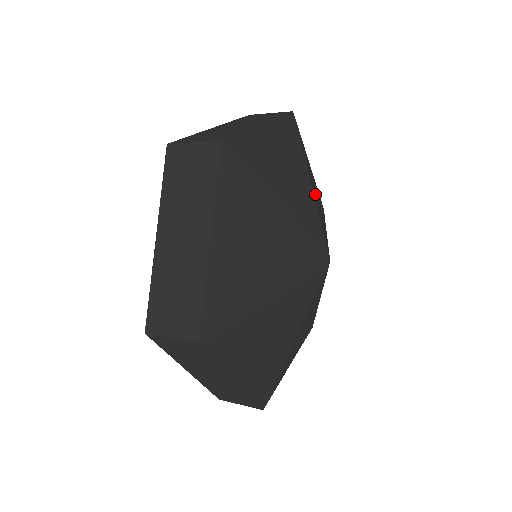
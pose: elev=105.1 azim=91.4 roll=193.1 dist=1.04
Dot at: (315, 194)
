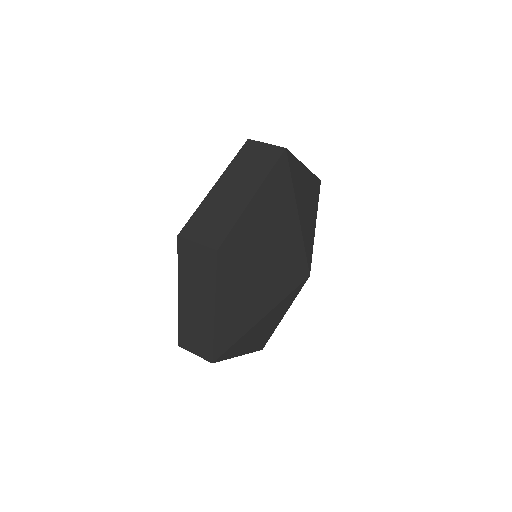
Dot at: occluded
